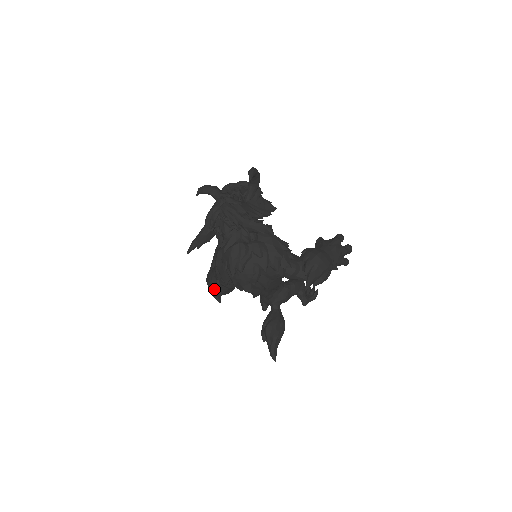
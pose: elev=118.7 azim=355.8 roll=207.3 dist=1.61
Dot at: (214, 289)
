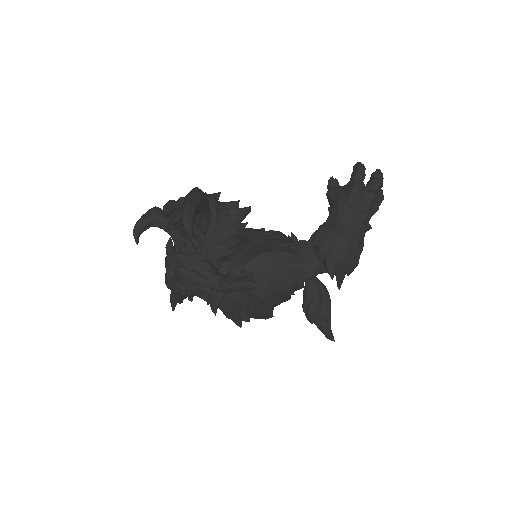
Dot at: occluded
